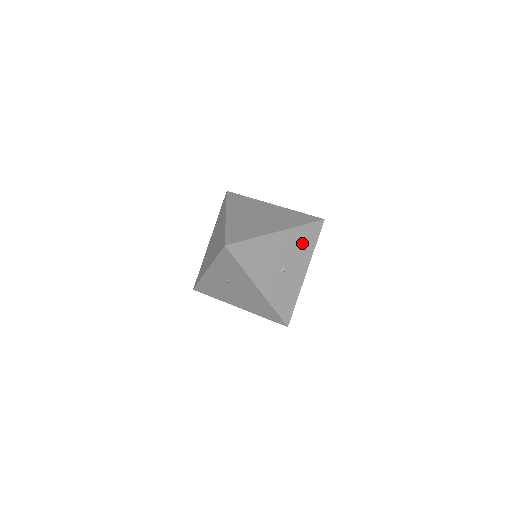
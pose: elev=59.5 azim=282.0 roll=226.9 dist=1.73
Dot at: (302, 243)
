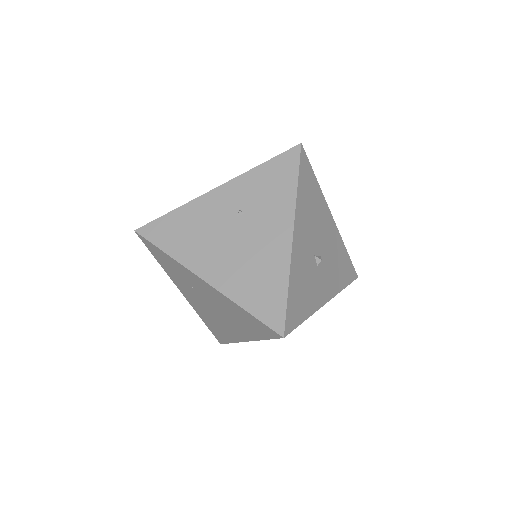
Dot at: (339, 265)
